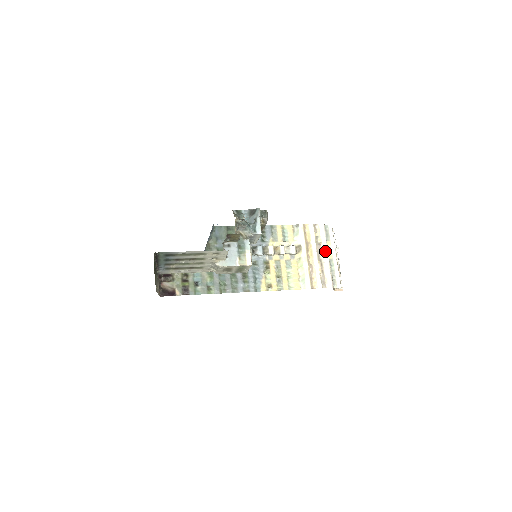
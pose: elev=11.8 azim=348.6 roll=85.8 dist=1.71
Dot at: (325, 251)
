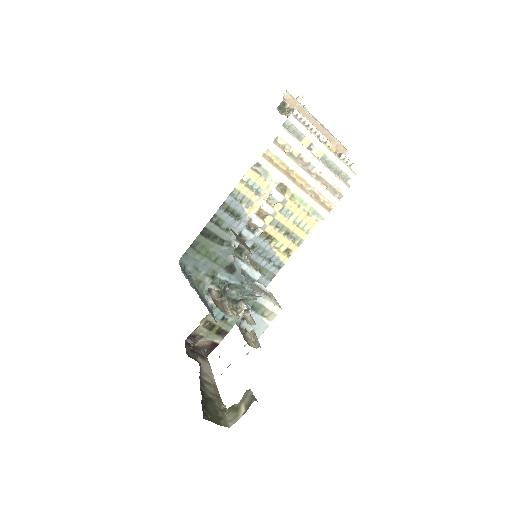
Dot at: (312, 160)
